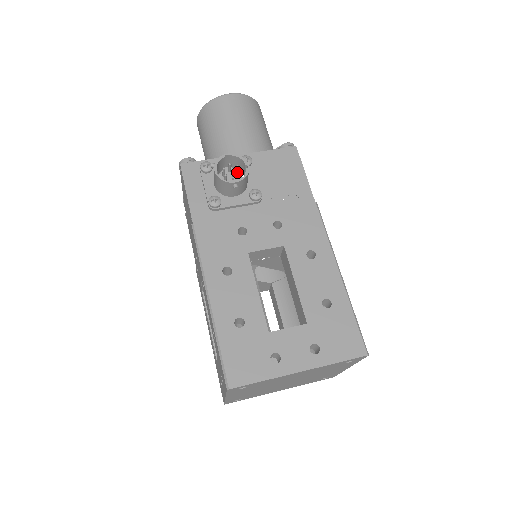
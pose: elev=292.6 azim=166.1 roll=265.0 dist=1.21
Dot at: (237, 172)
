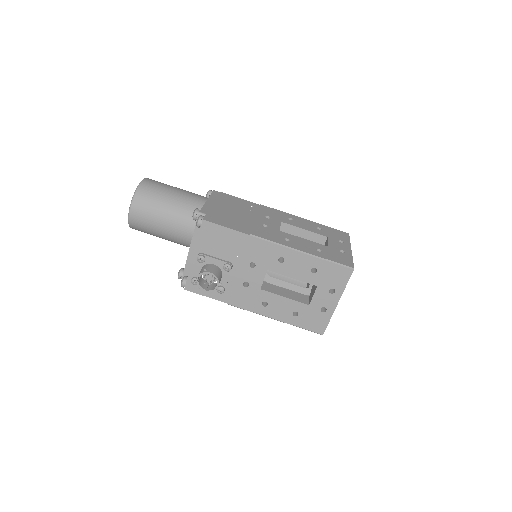
Dot at: (209, 273)
